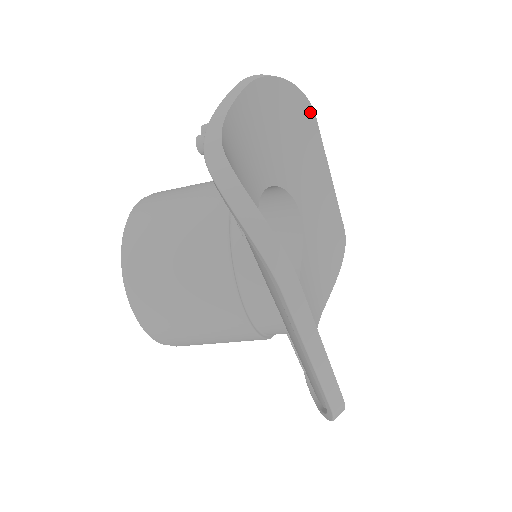
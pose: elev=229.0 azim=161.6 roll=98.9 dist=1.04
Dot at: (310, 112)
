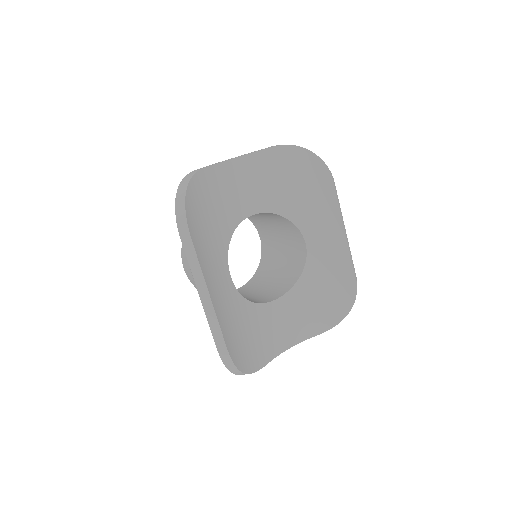
Dot at: (329, 178)
